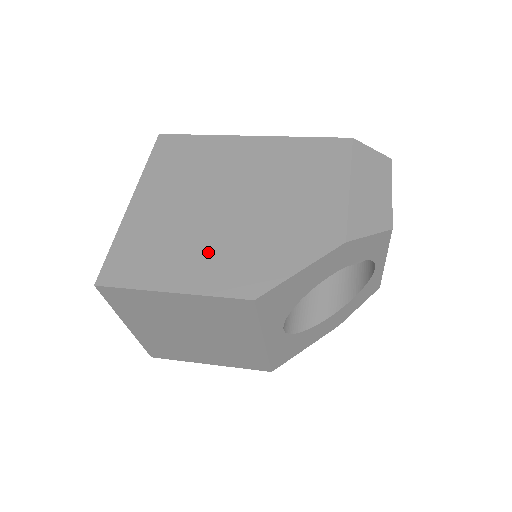
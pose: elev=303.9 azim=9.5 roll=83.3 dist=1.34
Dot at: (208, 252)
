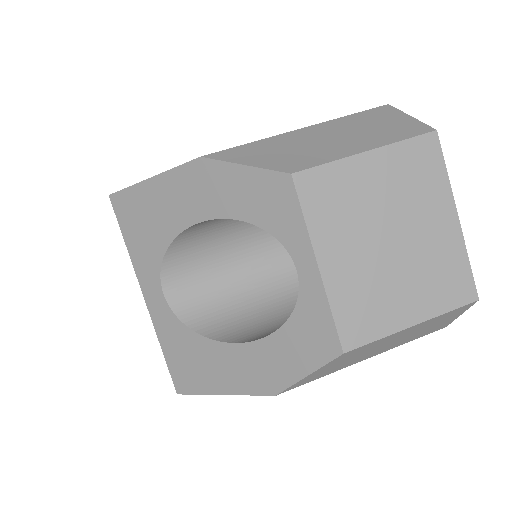
Dot at: occluded
